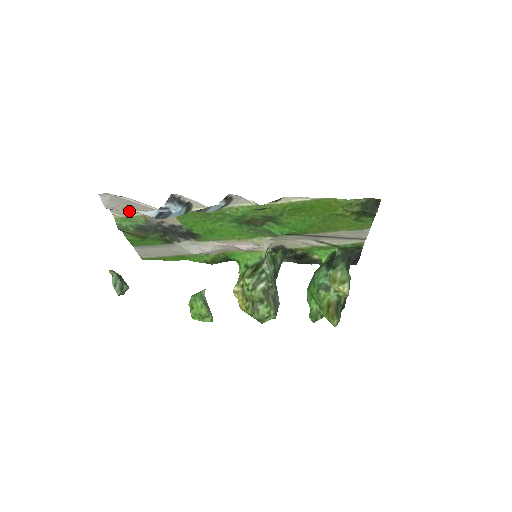
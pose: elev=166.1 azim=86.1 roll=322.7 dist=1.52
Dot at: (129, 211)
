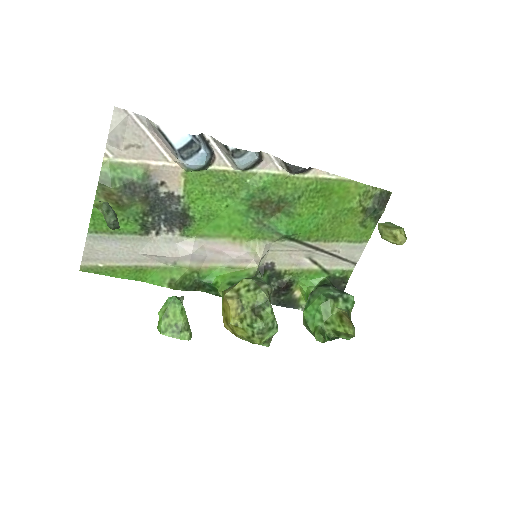
Dot at: (131, 153)
